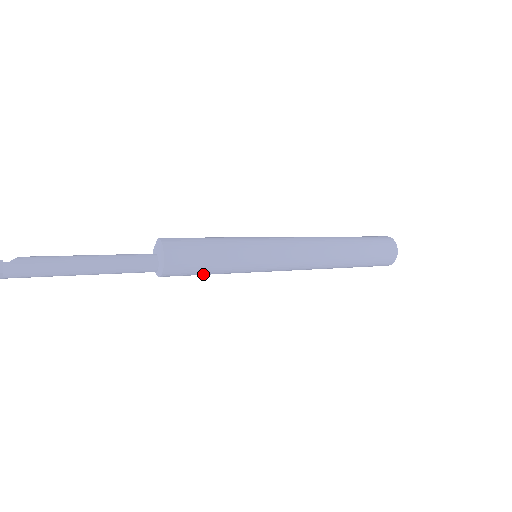
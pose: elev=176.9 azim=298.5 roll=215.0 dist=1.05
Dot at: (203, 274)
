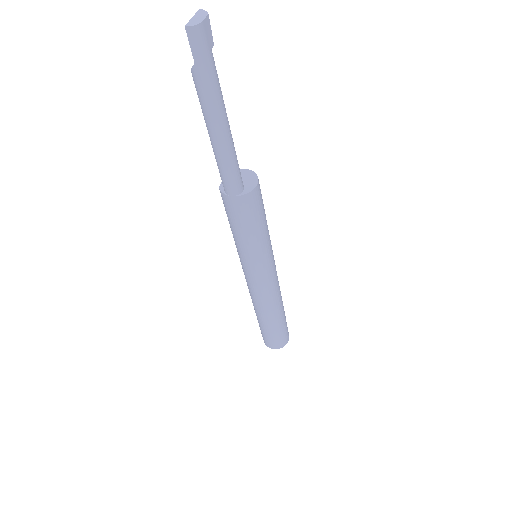
Dot at: (260, 222)
